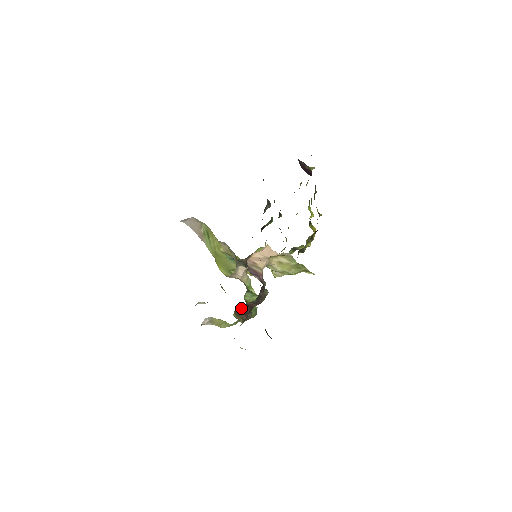
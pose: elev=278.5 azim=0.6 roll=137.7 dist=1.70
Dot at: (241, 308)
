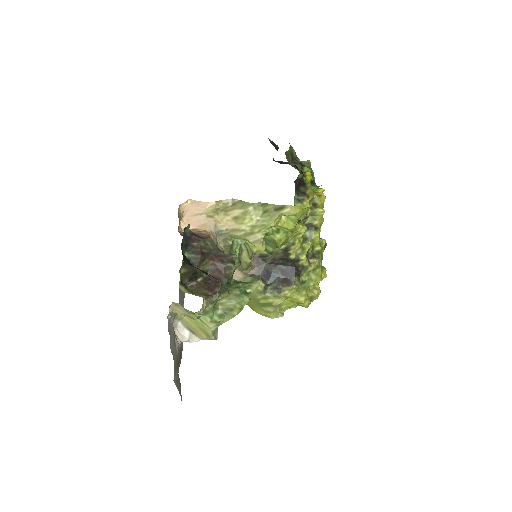
Dot at: (198, 284)
